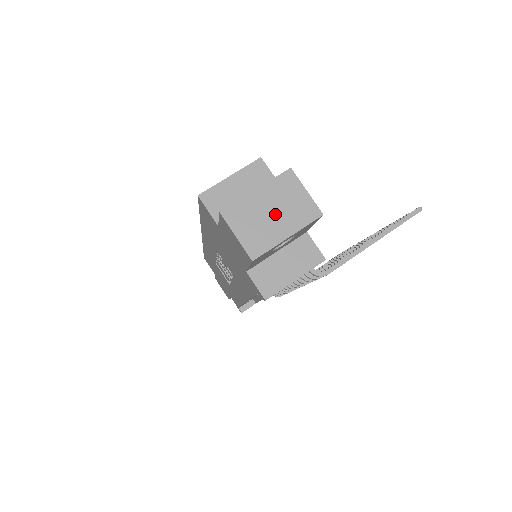
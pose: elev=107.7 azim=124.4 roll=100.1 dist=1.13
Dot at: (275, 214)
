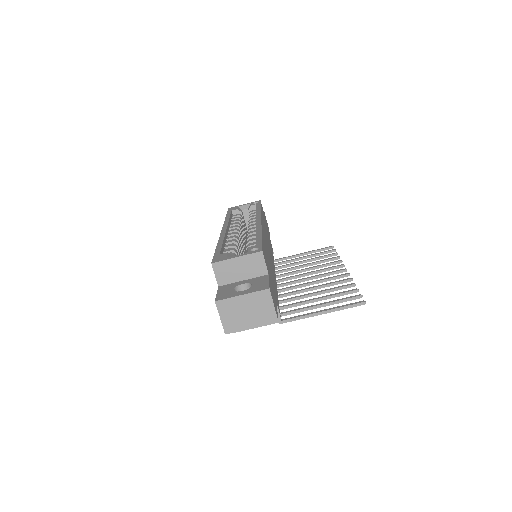
Dot at: (249, 313)
